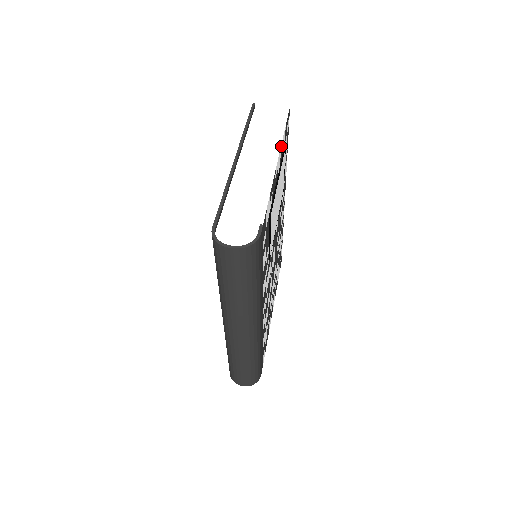
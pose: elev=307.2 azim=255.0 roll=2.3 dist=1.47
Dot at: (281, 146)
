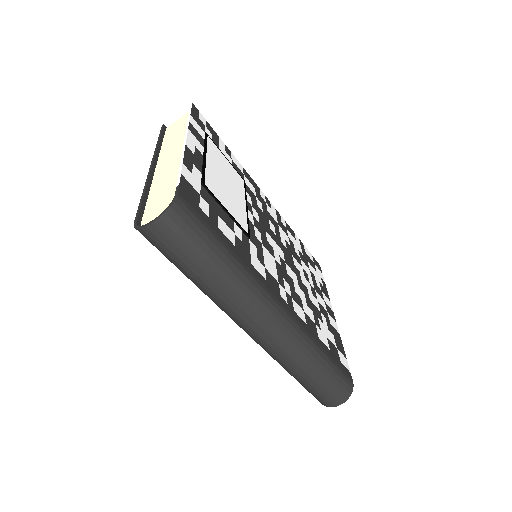
Dot at: (190, 129)
